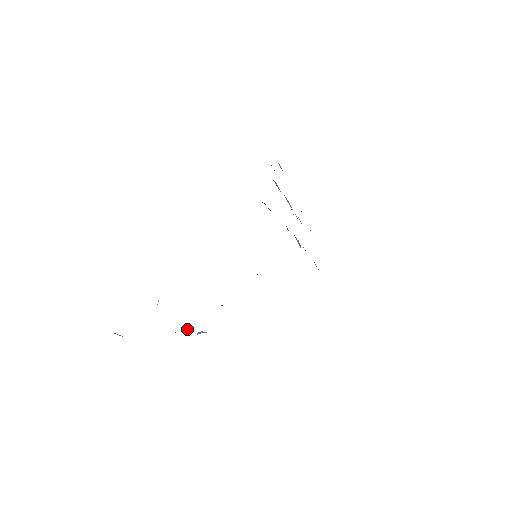
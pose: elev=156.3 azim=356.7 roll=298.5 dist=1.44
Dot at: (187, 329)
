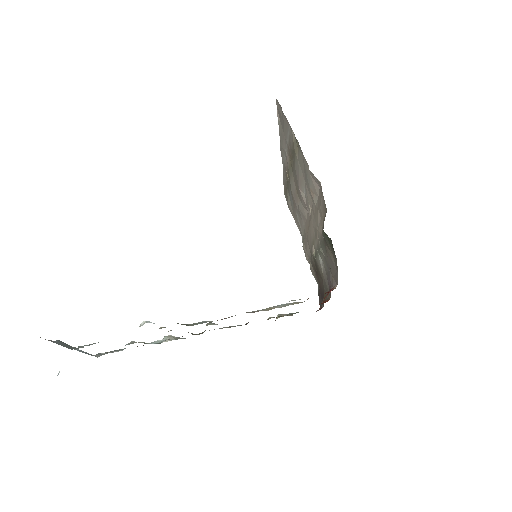
Dot at: (160, 340)
